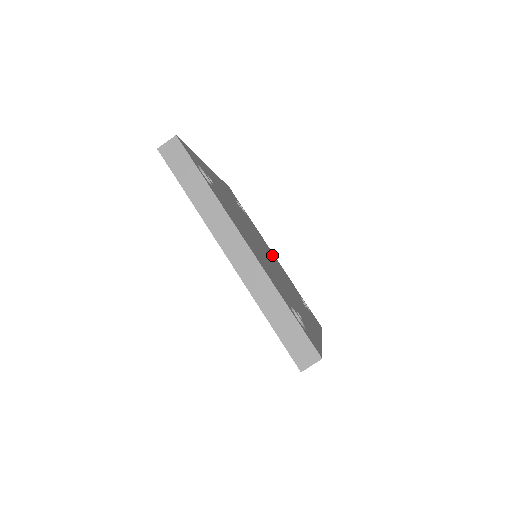
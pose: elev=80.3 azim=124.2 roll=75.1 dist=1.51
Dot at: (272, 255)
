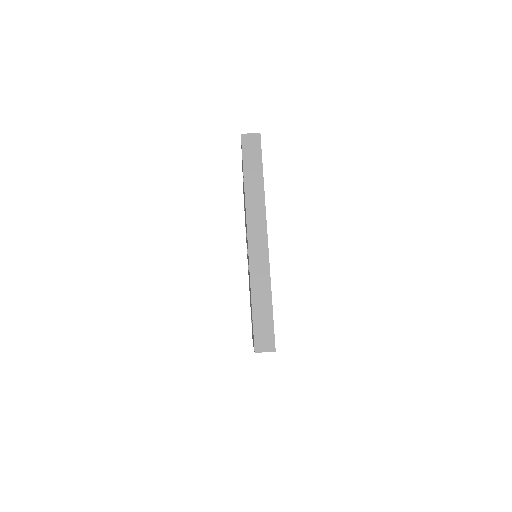
Dot at: occluded
